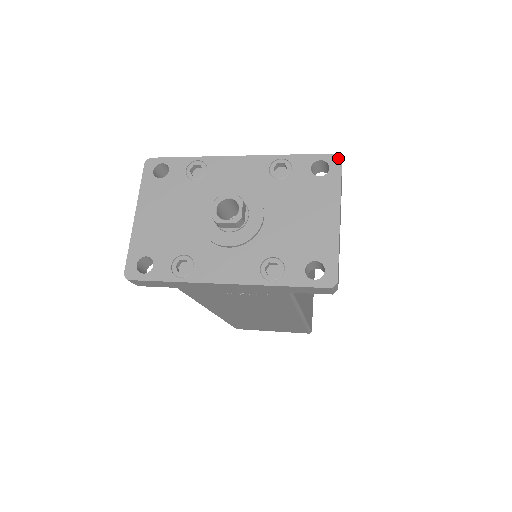
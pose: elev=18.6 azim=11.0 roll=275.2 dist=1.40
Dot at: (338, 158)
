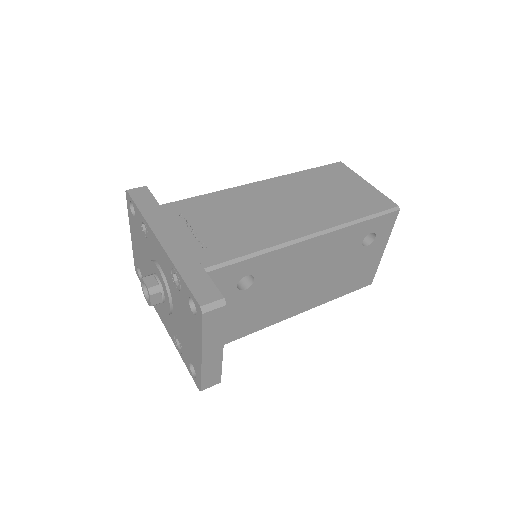
Dot at: (200, 311)
